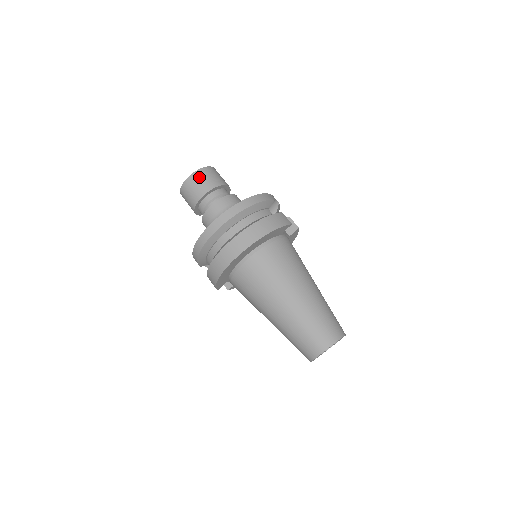
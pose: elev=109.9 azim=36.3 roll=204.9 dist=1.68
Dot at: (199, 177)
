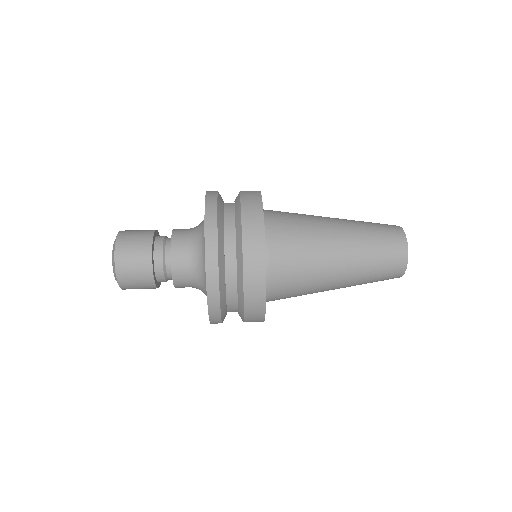
Dot at: (125, 250)
